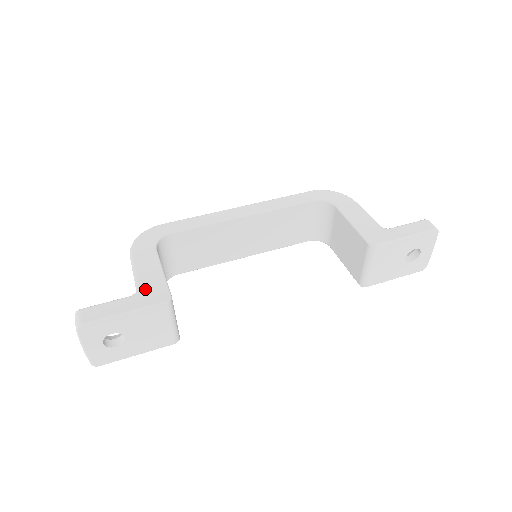
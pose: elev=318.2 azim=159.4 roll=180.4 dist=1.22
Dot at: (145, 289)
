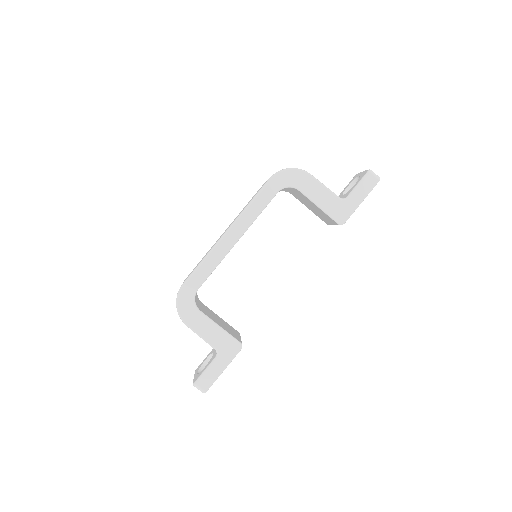
Dot at: (221, 348)
